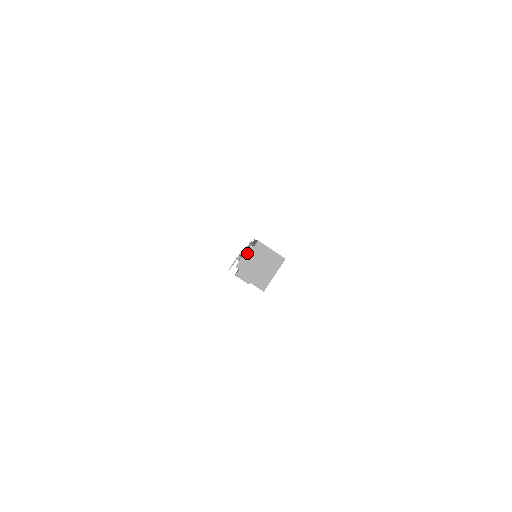
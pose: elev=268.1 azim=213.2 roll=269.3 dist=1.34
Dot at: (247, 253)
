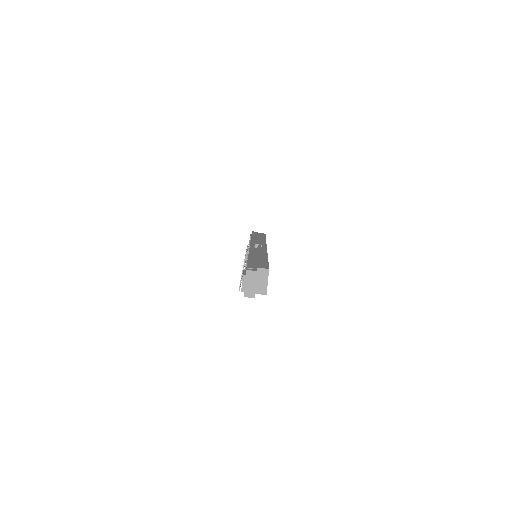
Dot at: (243, 281)
